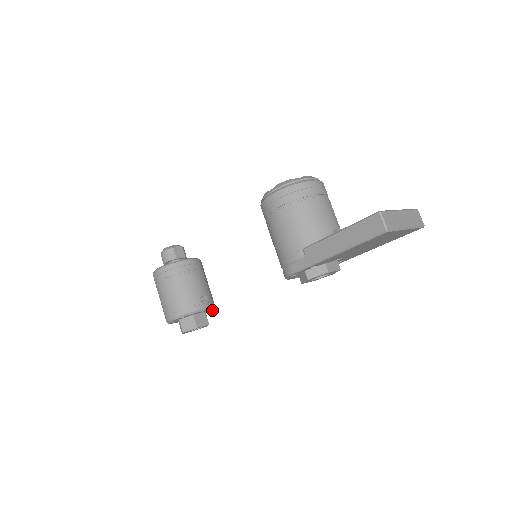
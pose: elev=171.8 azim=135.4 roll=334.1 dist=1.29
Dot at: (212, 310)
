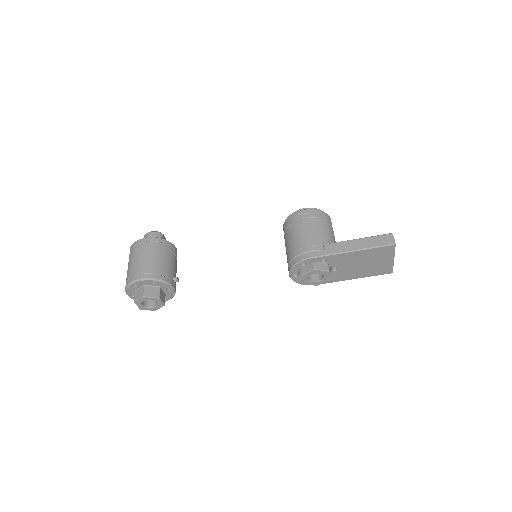
Dot at: (165, 301)
